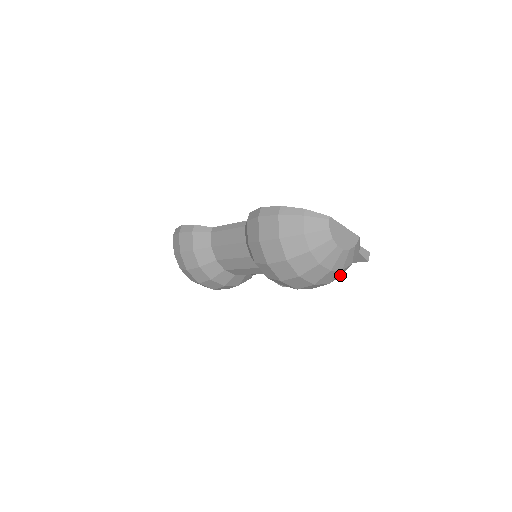
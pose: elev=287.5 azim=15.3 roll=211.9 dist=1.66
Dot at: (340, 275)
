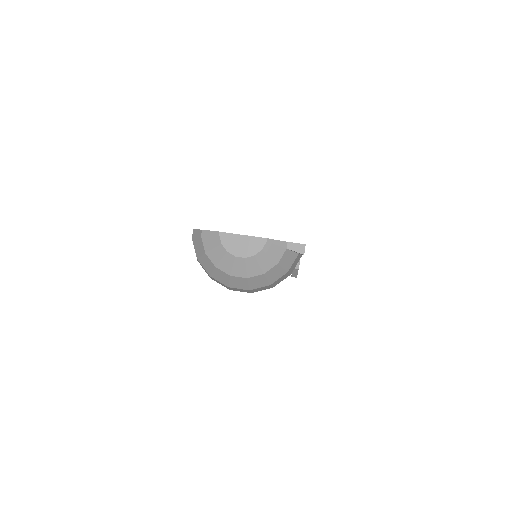
Dot at: (282, 274)
